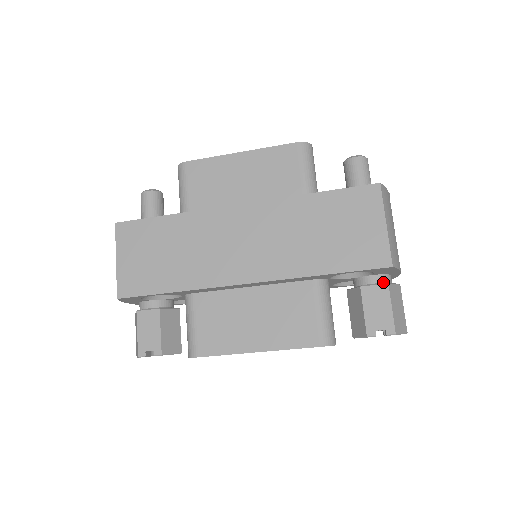
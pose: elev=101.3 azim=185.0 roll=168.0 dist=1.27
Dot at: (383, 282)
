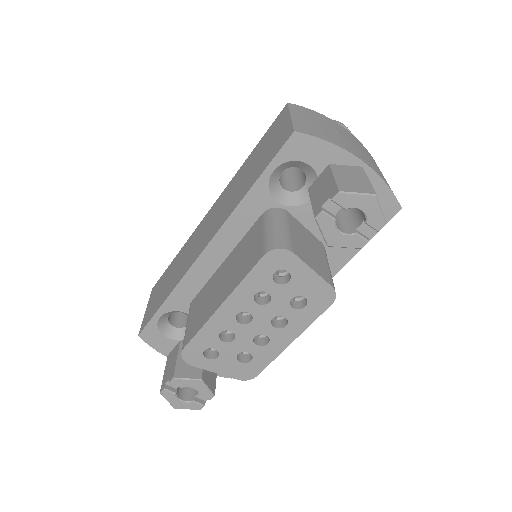
Dot at: occluded
